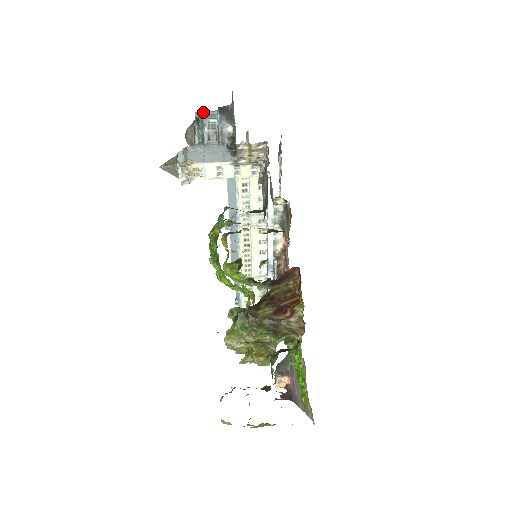
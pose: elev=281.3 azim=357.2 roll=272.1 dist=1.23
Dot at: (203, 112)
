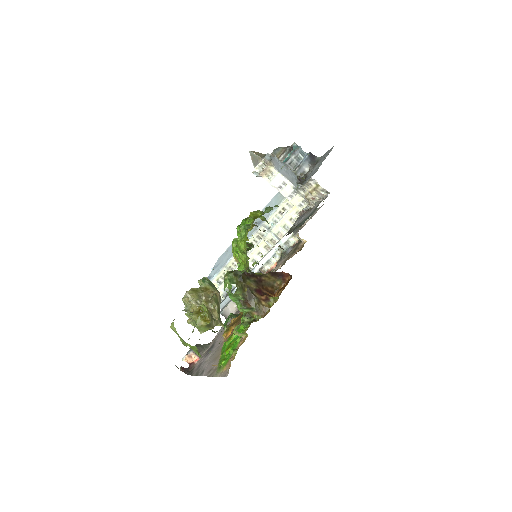
Dot at: (299, 146)
